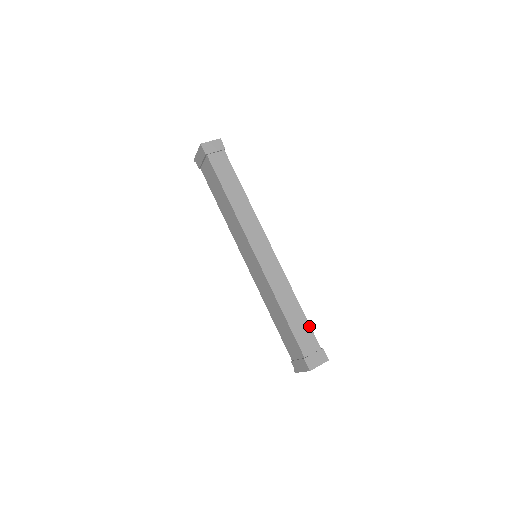
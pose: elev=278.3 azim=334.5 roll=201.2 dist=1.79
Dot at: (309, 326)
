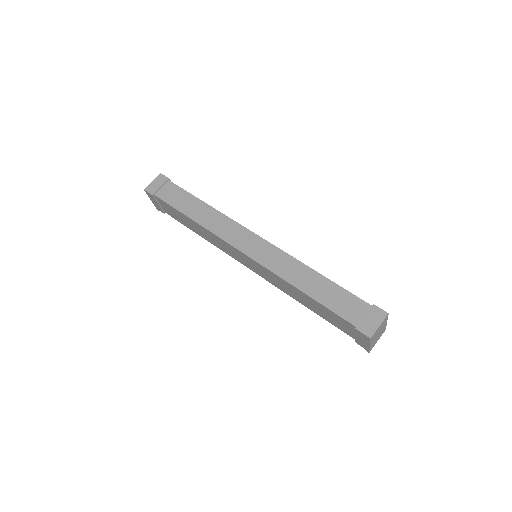
Dot at: (343, 290)
